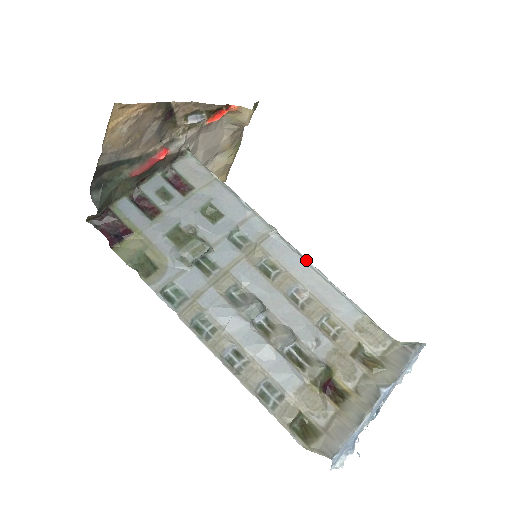
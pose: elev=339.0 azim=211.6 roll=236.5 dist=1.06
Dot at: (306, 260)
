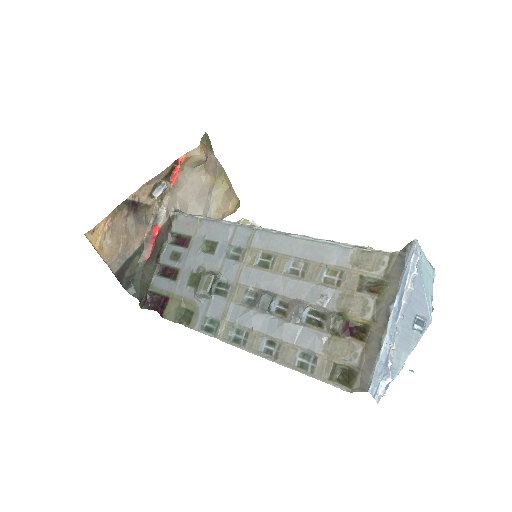
Dot at: (288, 235)
